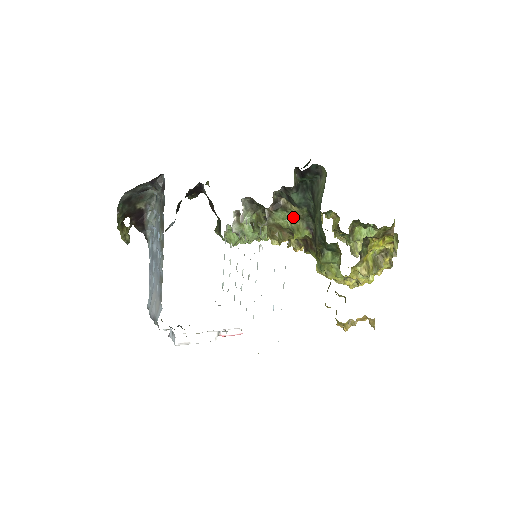
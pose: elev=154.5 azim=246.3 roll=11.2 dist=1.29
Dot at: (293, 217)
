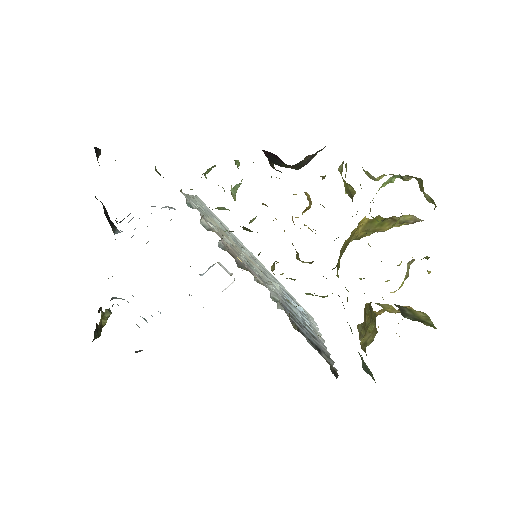
Dot at: (312, 295)
